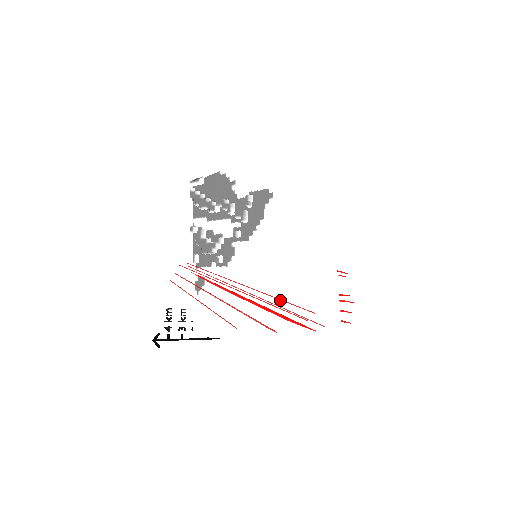
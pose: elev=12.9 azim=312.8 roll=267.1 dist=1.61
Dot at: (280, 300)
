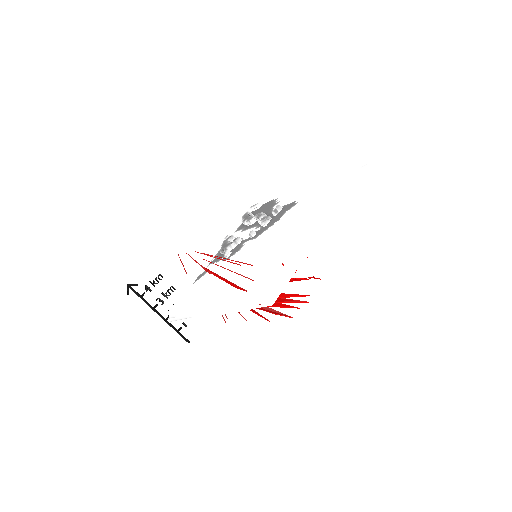
Dot at: occluded
